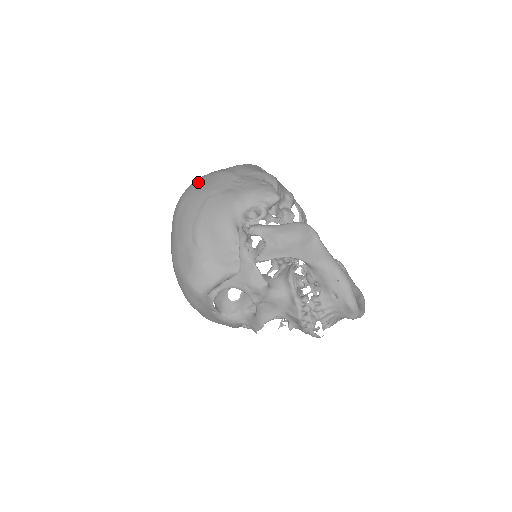
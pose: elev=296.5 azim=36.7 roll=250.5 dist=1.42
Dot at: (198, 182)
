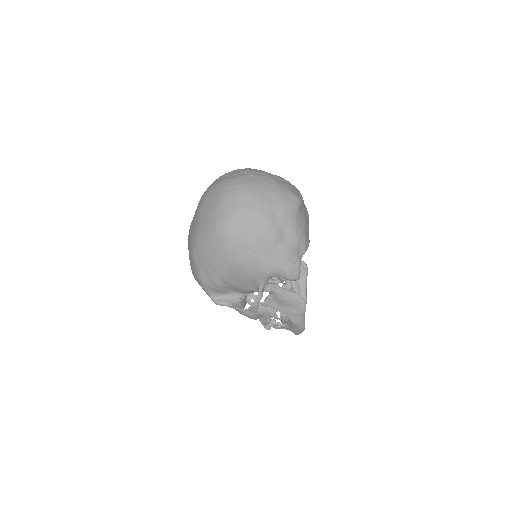
Dot at: (245, 220)
